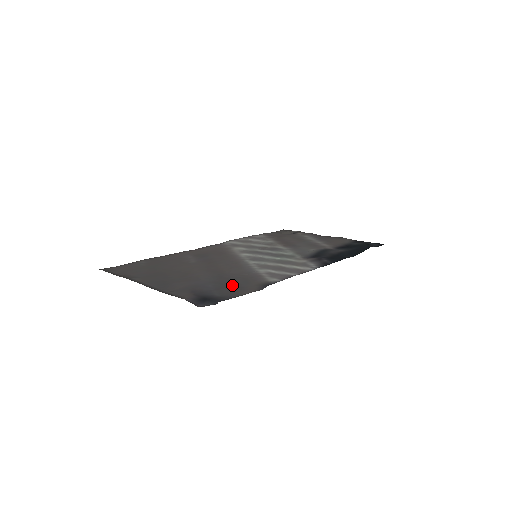
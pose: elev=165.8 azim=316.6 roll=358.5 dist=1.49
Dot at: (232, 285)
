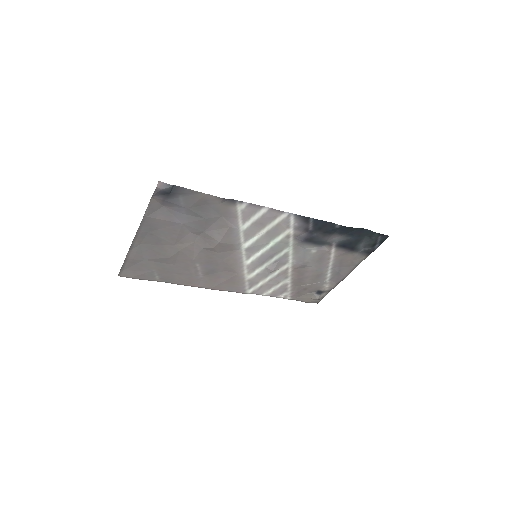
Dot at: (202, 209)
